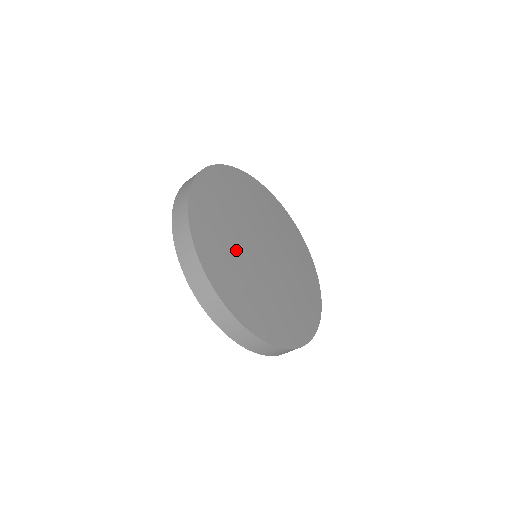
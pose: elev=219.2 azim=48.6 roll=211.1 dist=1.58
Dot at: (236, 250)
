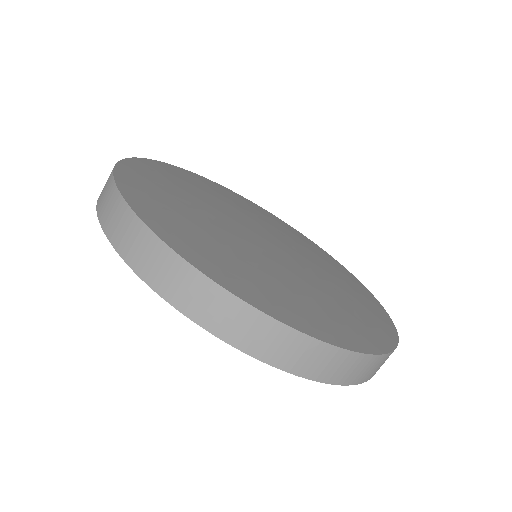
Dot at: (259, 262)
